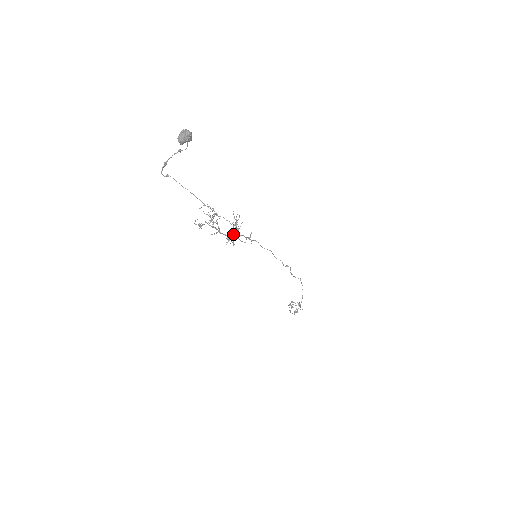
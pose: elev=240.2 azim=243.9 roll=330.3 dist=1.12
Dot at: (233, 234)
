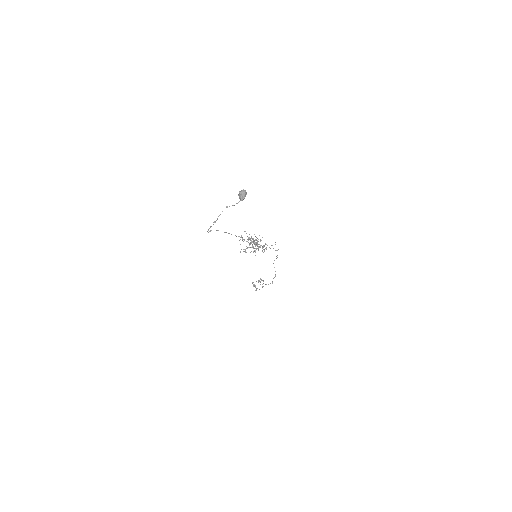
Dot at: occluded
